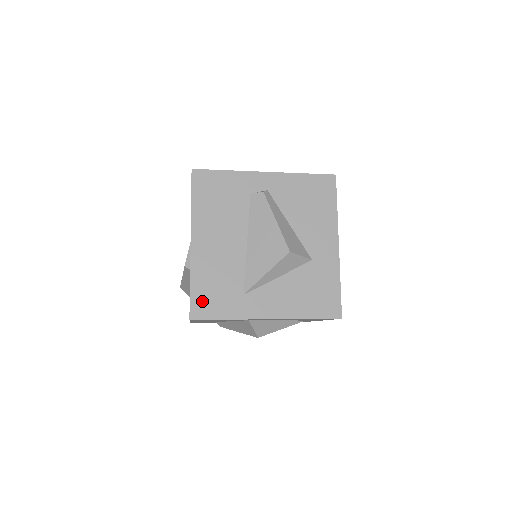
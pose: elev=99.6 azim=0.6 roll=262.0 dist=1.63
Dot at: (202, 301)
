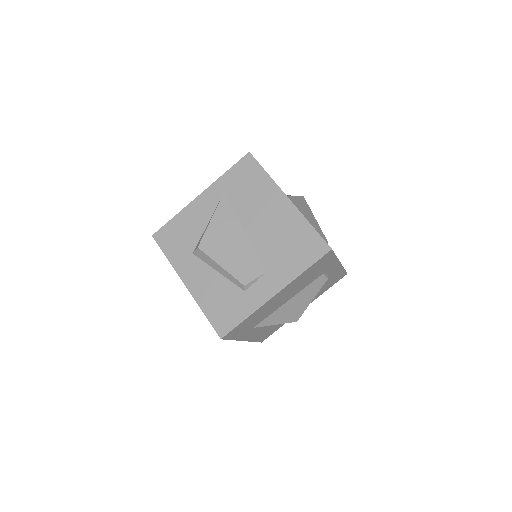
Dot at: (237, 329)
